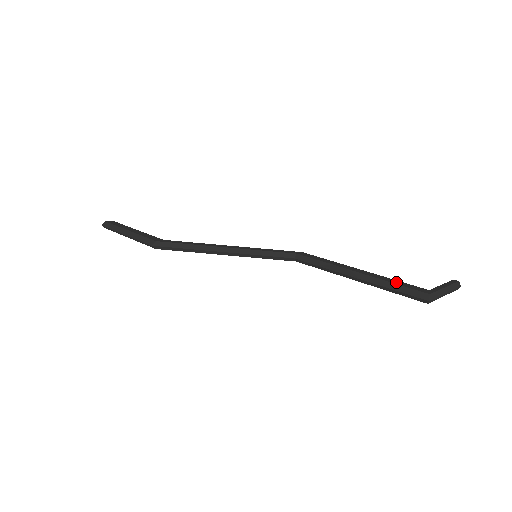
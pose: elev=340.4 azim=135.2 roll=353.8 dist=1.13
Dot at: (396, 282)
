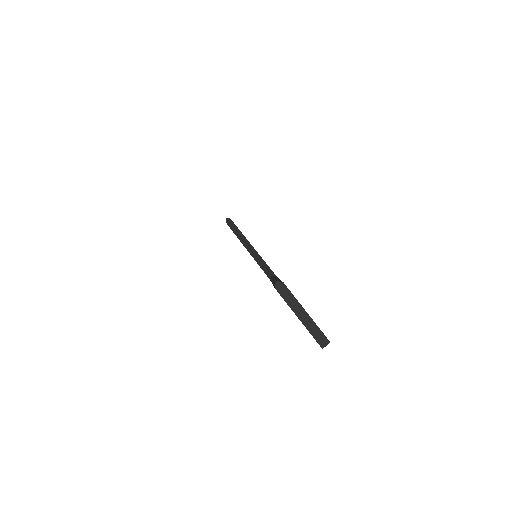
Dot at: occluded
